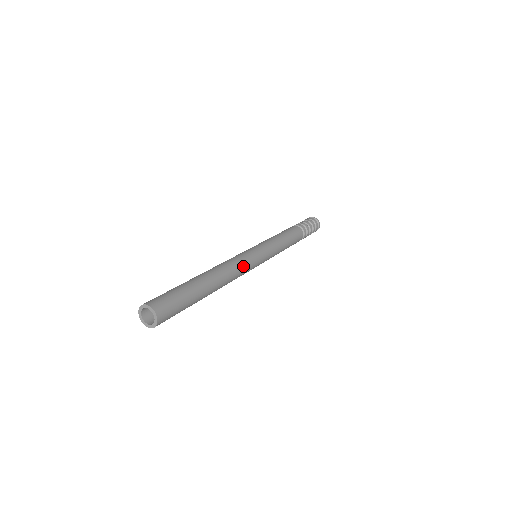
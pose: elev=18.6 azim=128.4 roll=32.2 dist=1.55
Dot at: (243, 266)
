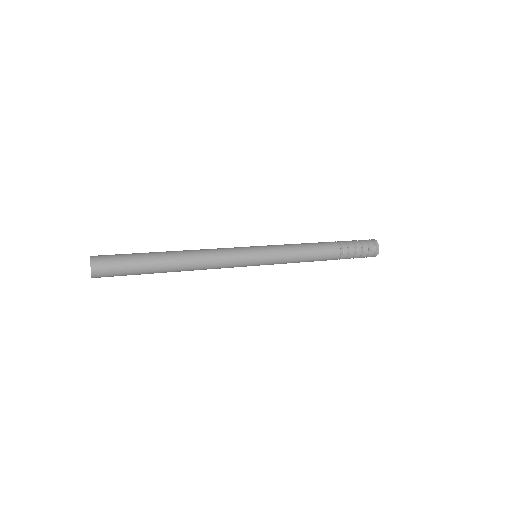
Dot at: (220, 251)
